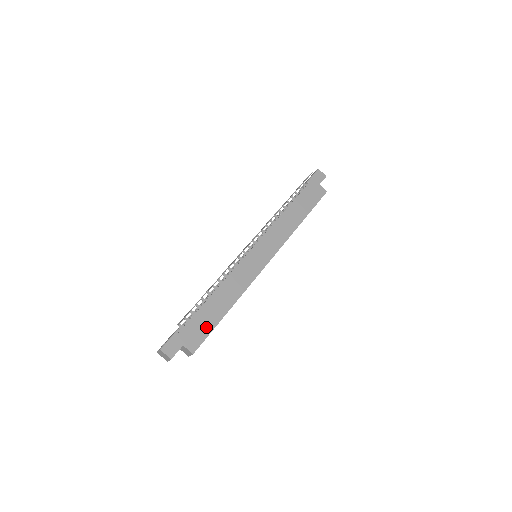
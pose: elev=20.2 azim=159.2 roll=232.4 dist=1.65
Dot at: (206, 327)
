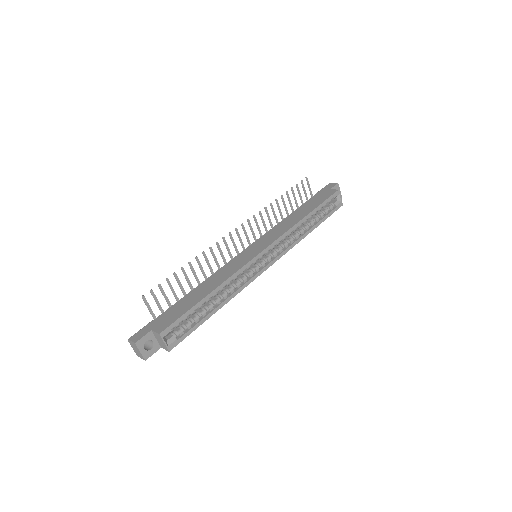
Dot at: (181, 311)
